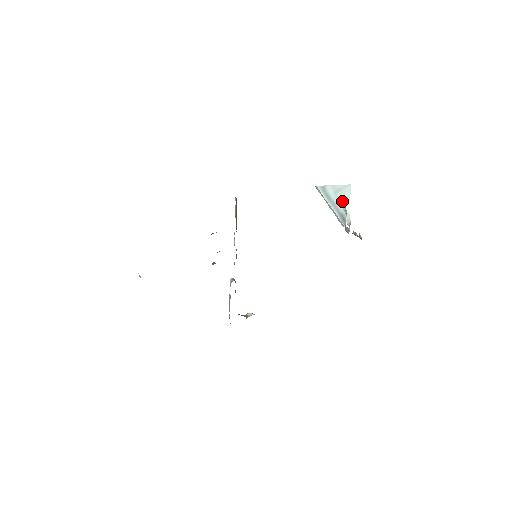
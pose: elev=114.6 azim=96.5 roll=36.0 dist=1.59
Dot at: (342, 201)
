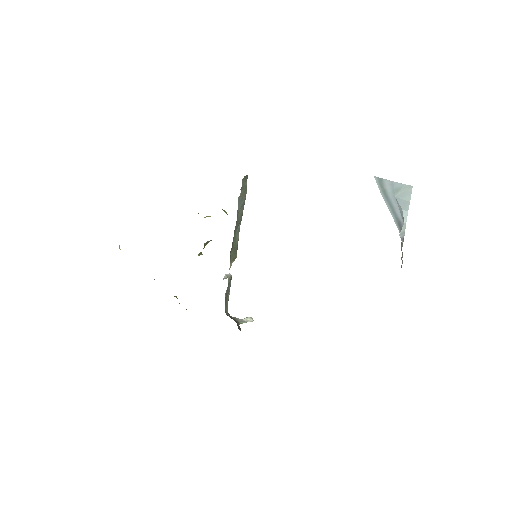
Dot at: (400, 205)
